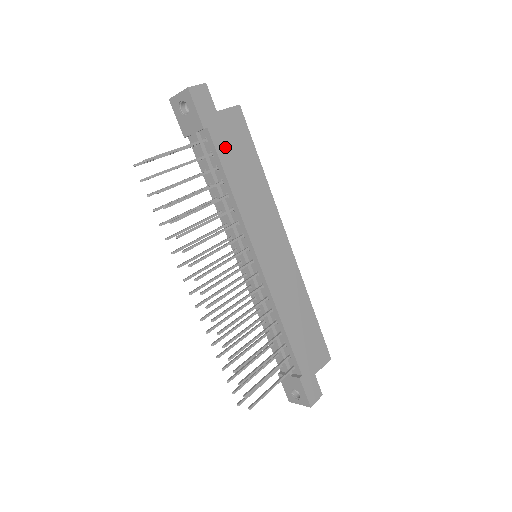
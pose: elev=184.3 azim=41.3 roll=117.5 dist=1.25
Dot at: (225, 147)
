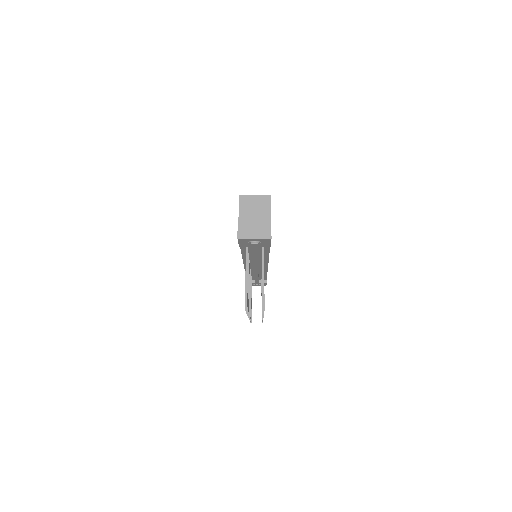
Dot at: occluded
